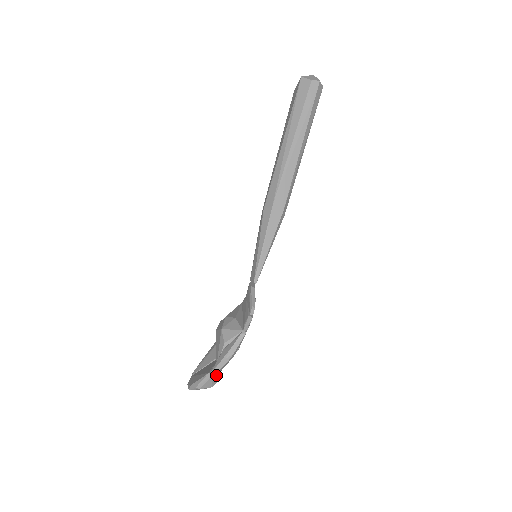
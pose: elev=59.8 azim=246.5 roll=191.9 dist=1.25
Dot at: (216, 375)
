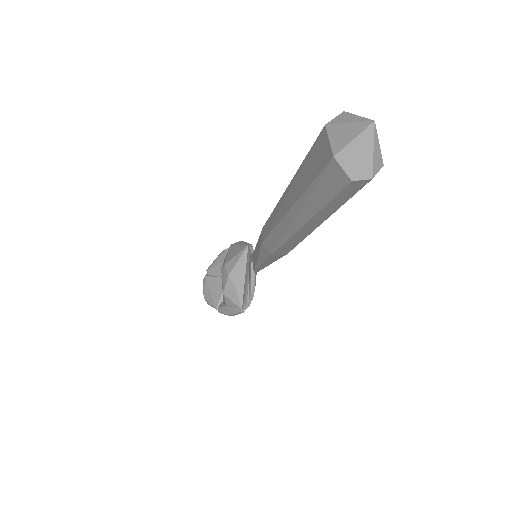
Dot at: occluded
